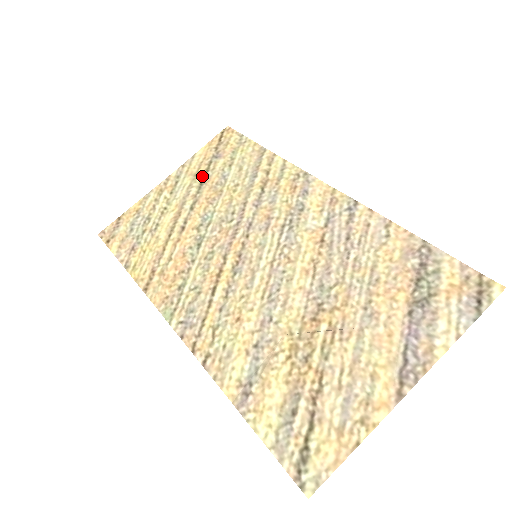
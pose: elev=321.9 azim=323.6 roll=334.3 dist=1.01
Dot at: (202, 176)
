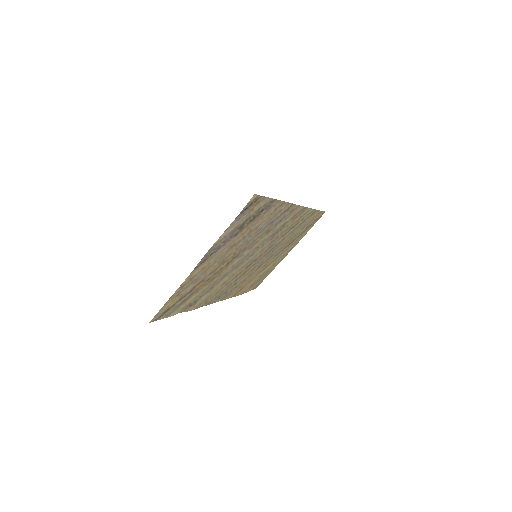
Dot at: (294, 240)
